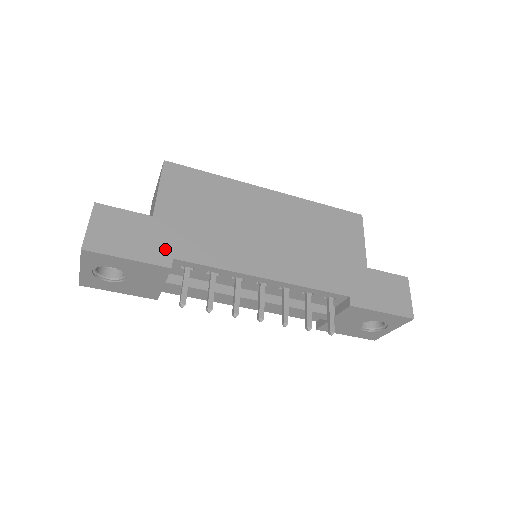
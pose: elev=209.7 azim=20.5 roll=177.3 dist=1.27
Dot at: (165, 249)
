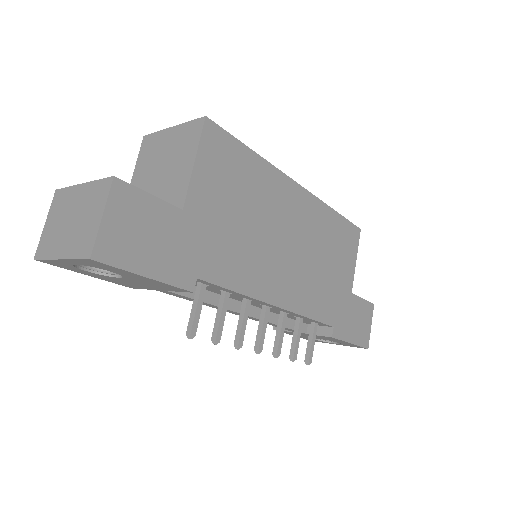
Dot at: (190, 263)
